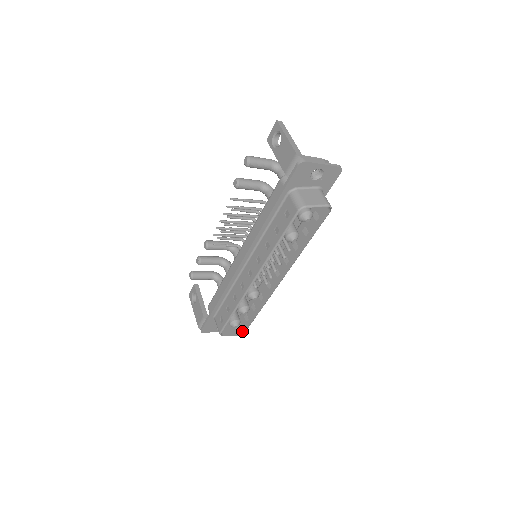
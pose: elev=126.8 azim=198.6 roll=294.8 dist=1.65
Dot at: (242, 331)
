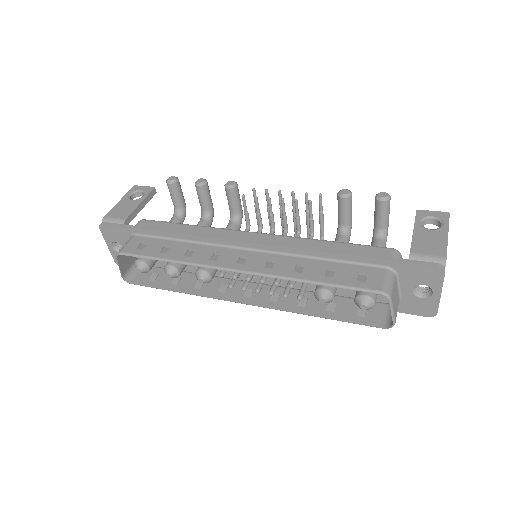
Dot at: (131, 279)
